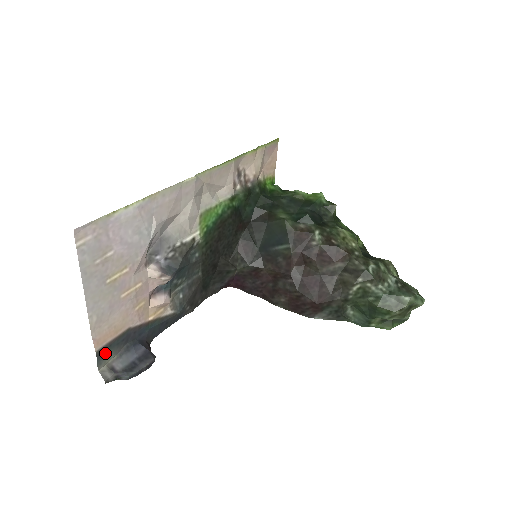
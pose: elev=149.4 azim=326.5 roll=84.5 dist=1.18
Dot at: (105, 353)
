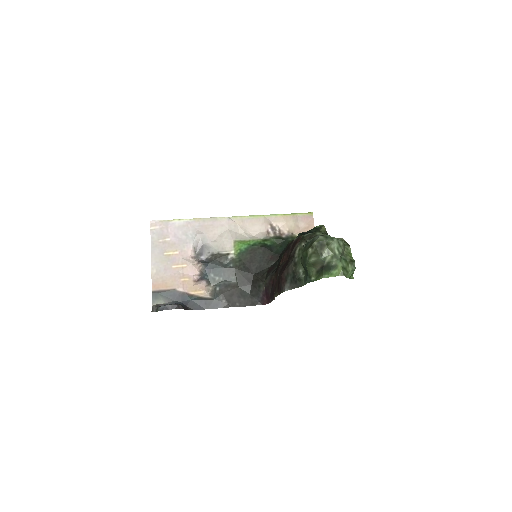
Dot at: (158, 296)
